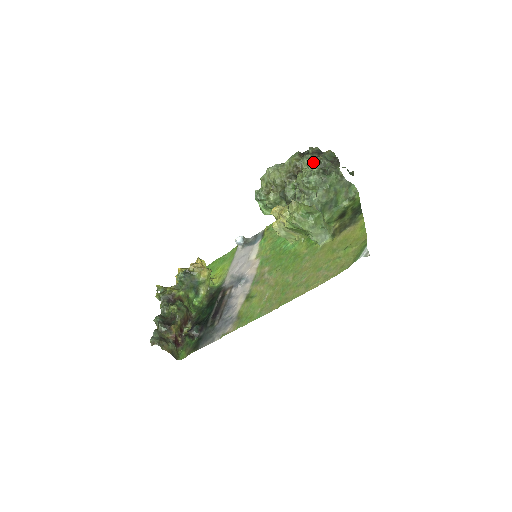
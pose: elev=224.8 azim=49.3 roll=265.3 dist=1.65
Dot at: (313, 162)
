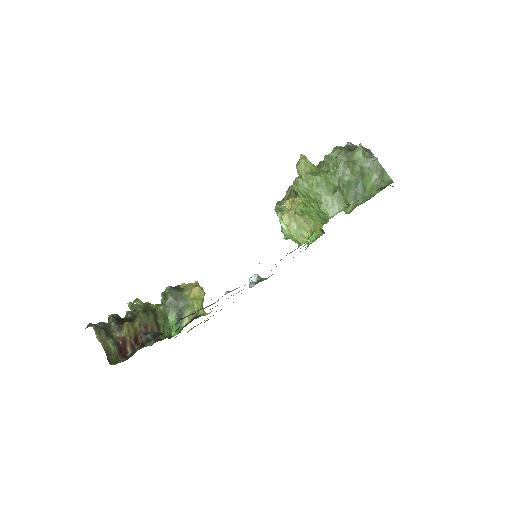
Dot at: occluded
